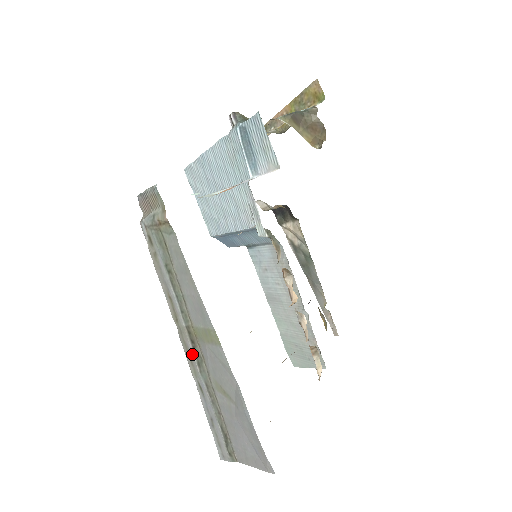
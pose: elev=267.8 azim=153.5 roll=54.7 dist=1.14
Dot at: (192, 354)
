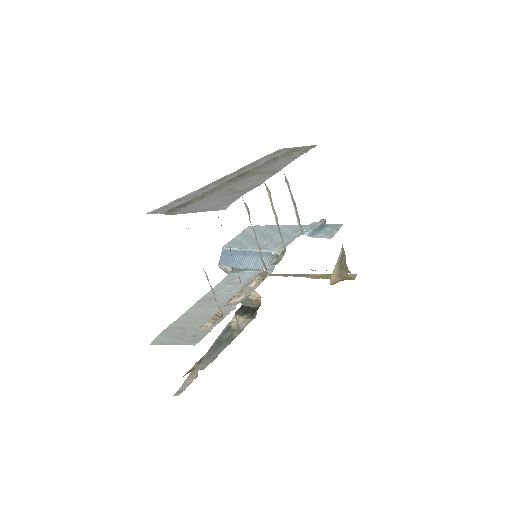
Dot at: (230, 177)
